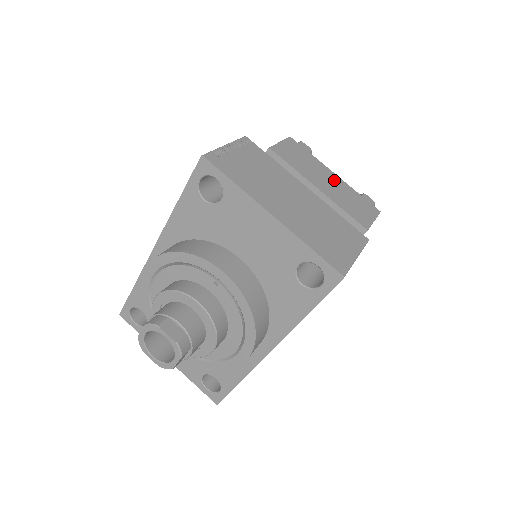
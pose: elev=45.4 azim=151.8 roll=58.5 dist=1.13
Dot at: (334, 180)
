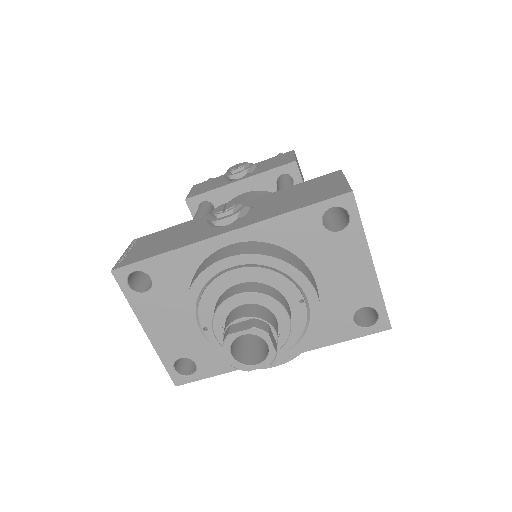
Dot at: occluded
